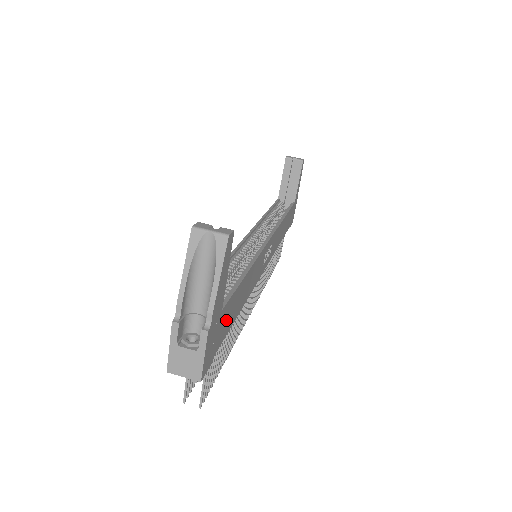
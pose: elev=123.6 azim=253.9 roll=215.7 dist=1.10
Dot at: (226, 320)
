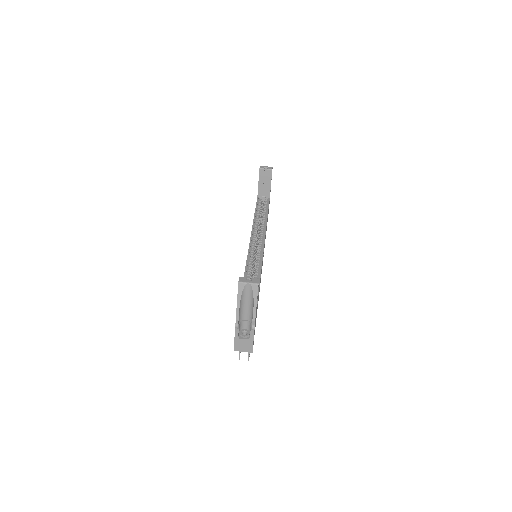
Dot at: (256, 315)
